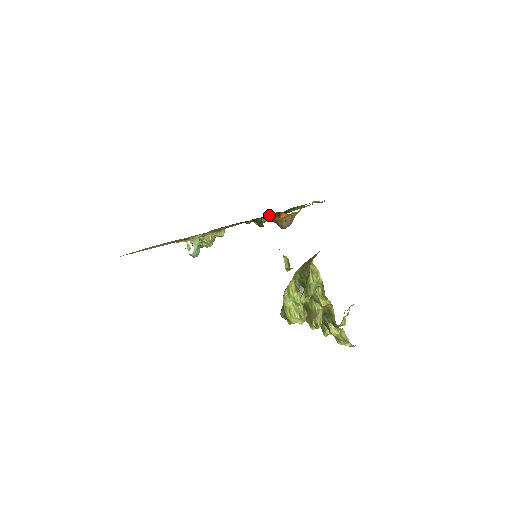
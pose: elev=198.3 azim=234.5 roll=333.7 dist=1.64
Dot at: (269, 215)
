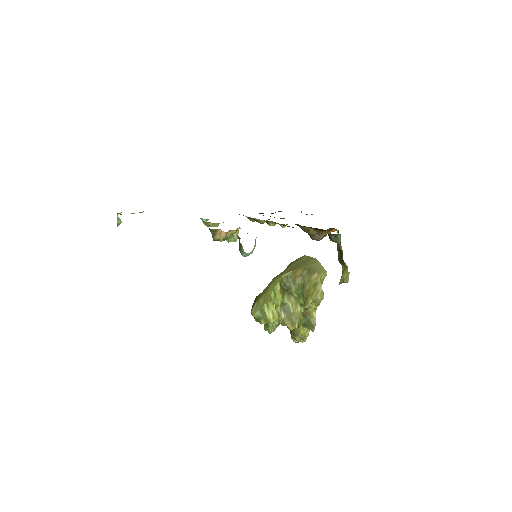
Dot at: (327, 229)
